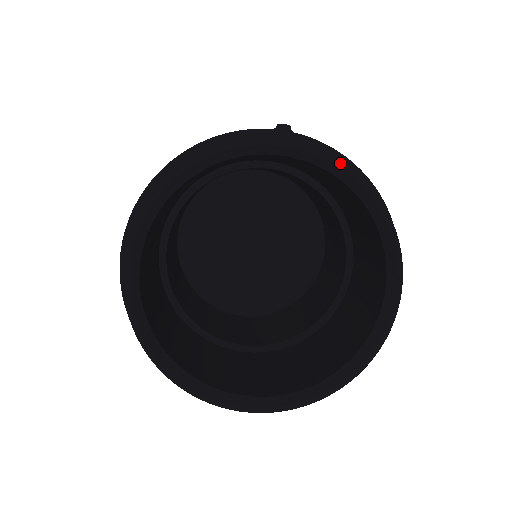
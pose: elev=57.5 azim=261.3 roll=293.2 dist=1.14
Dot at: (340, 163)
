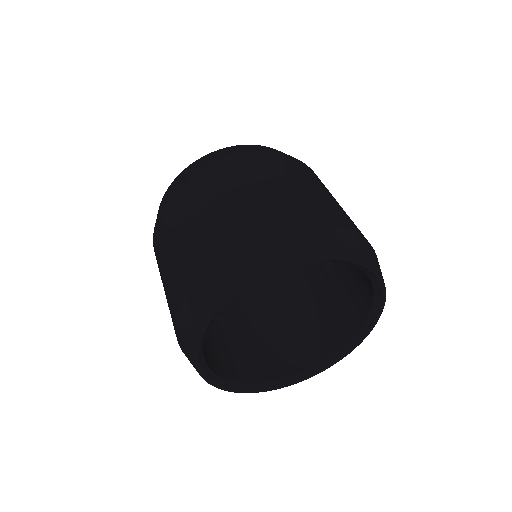
Dot at: (281, 269)
